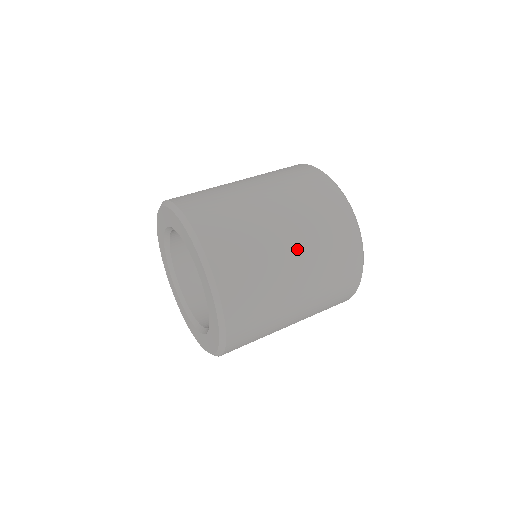
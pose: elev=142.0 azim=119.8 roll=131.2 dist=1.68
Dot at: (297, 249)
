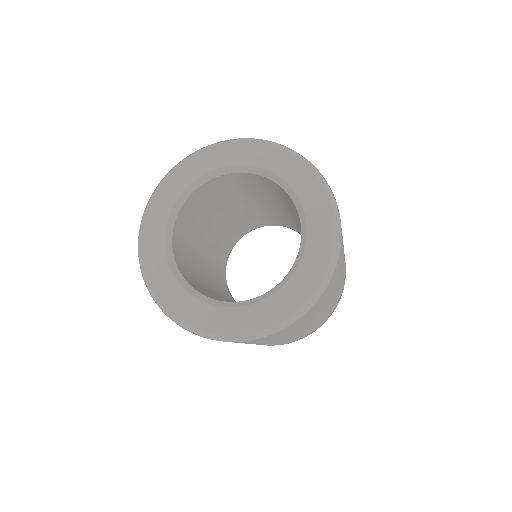
Dot at: occluded
